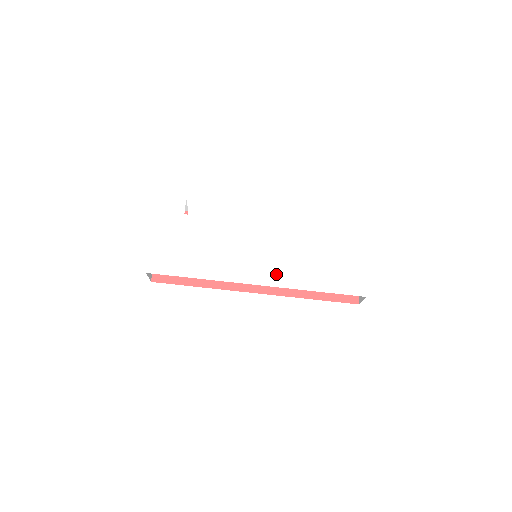
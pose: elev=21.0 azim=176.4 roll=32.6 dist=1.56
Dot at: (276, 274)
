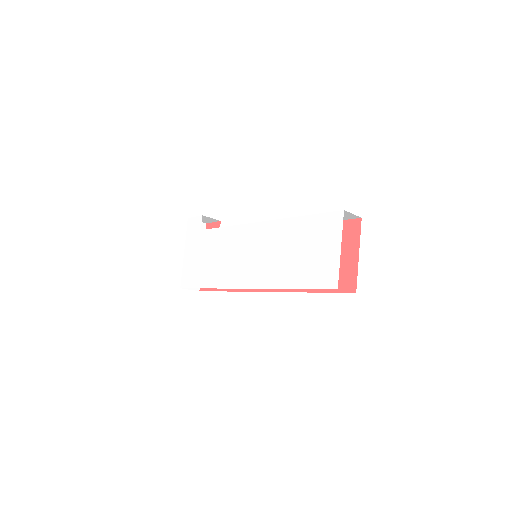
Dot at: (259, 275)
